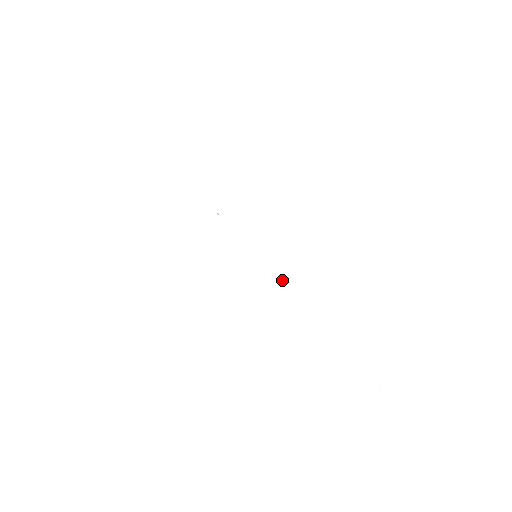
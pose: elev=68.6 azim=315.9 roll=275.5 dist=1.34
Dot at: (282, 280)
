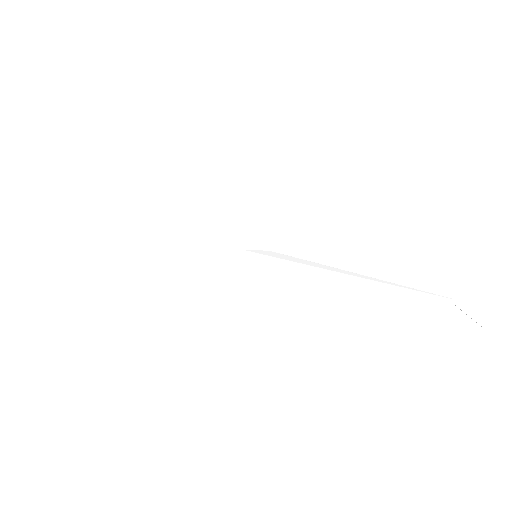
Dot at: occluded
